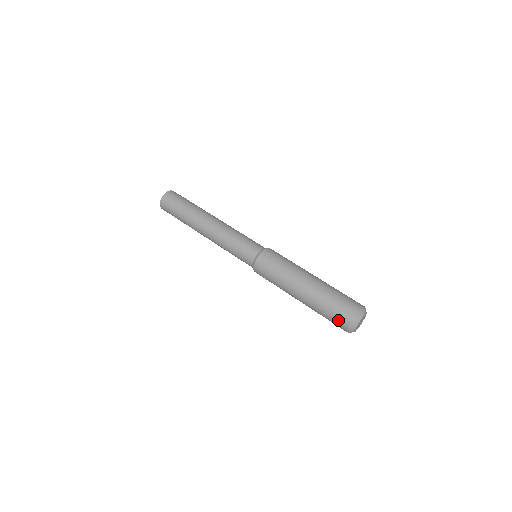
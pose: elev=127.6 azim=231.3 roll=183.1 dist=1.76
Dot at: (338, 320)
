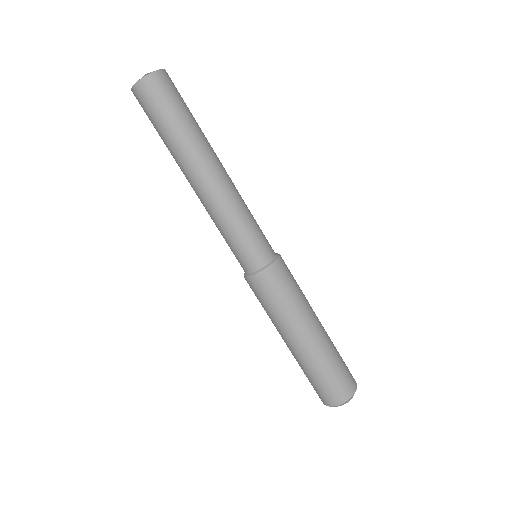
Dot at: occluded
